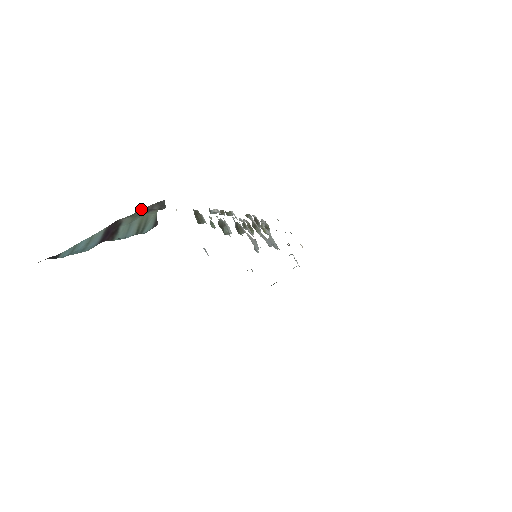
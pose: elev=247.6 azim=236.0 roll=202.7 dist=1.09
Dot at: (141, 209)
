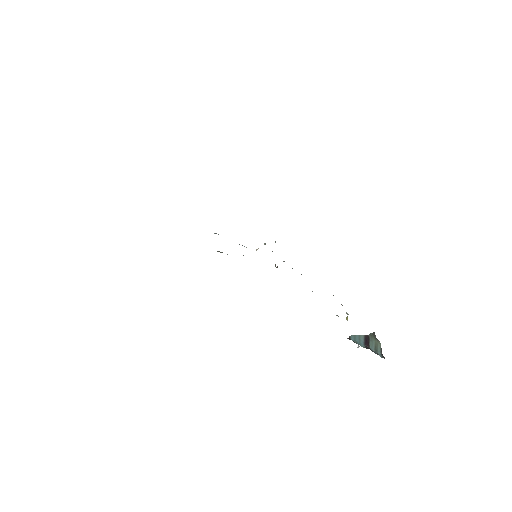
Dot at: (372, 333)
